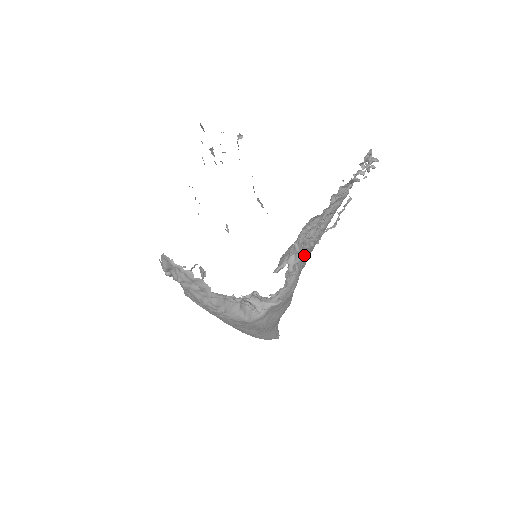
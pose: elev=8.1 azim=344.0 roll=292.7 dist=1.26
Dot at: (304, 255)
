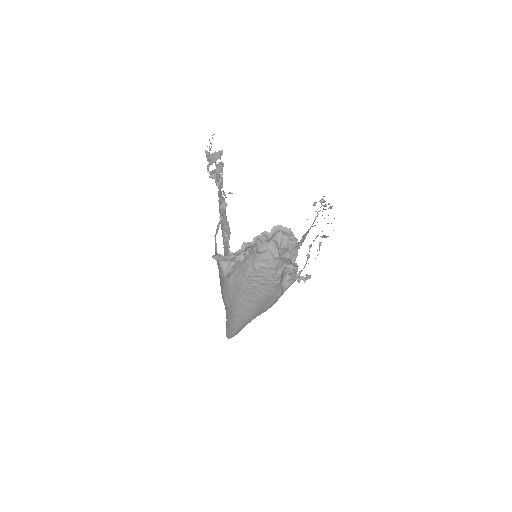
Dot at: occluded
